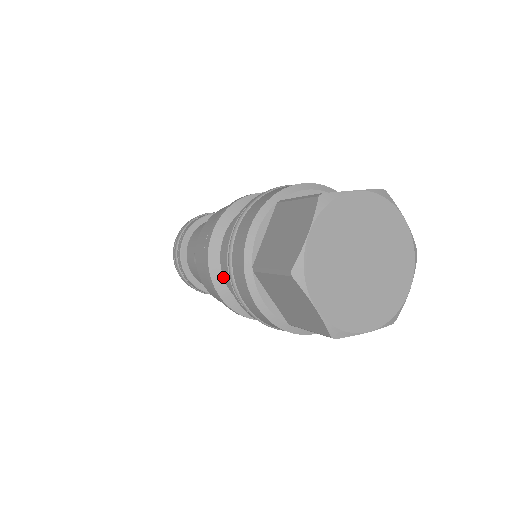
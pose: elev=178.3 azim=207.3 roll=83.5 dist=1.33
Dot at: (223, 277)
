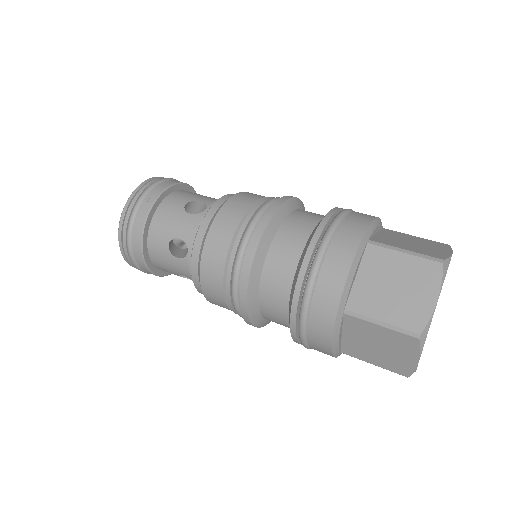
Dot at: (258, 293)
